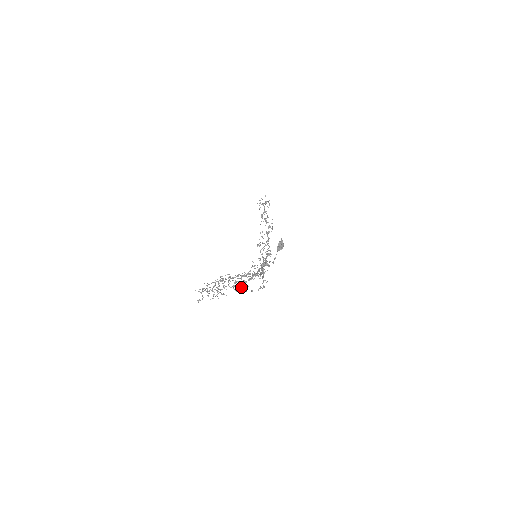
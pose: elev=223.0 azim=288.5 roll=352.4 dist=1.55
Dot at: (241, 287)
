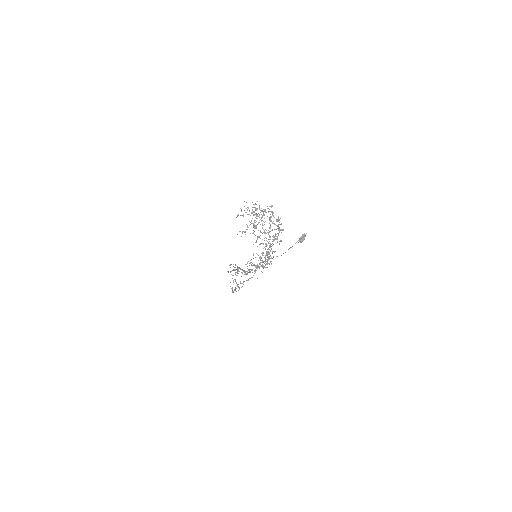
Dot at: occluded
